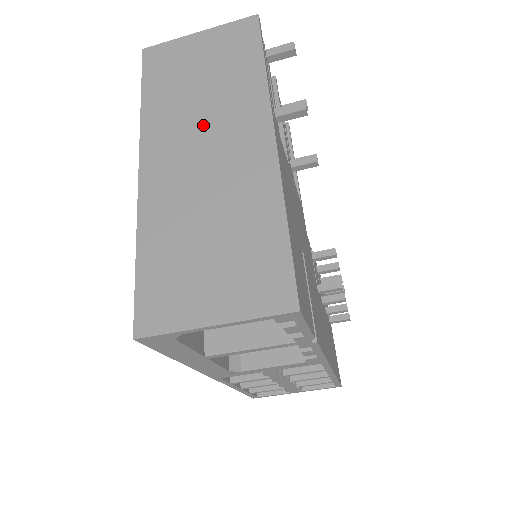
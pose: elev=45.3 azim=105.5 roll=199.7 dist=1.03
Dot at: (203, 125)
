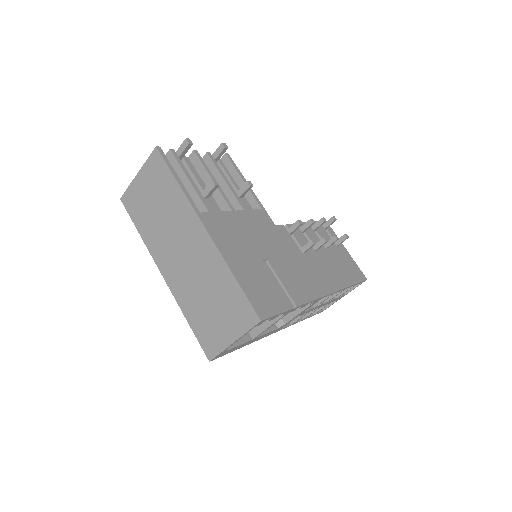
Dot at: (173, 236)
